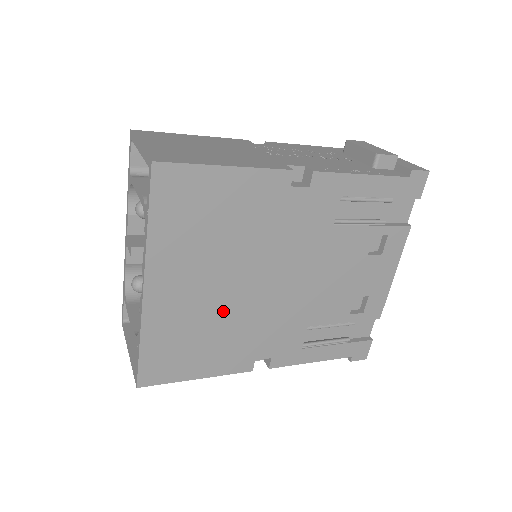
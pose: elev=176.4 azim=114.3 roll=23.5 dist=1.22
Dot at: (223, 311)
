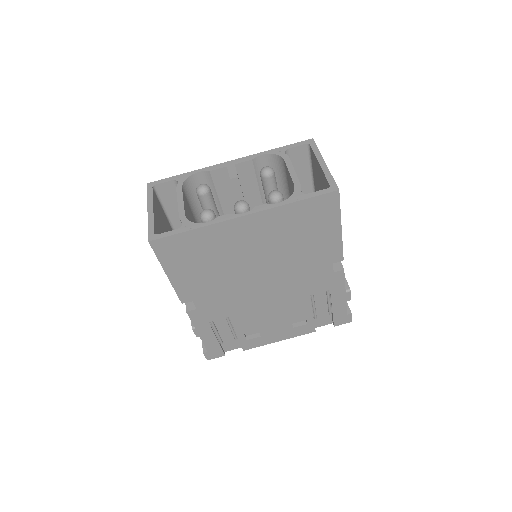
Dot at: (233, 266)
